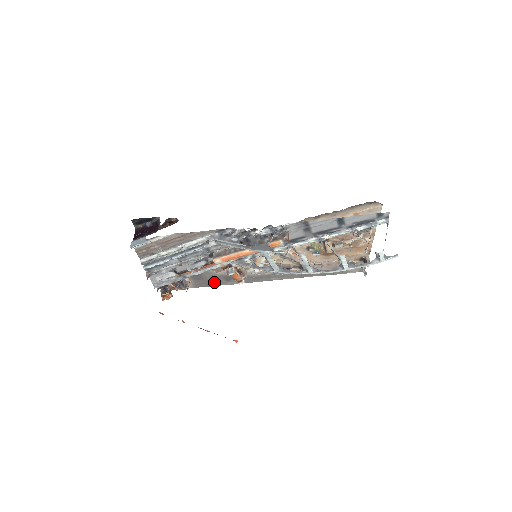
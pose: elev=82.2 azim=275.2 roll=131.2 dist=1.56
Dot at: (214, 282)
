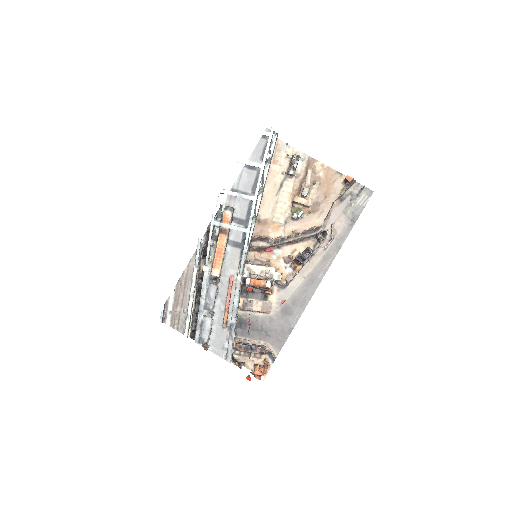
Dot at: (285, 327)
